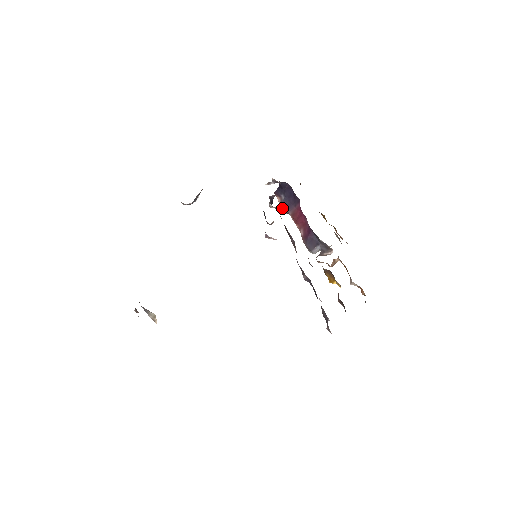
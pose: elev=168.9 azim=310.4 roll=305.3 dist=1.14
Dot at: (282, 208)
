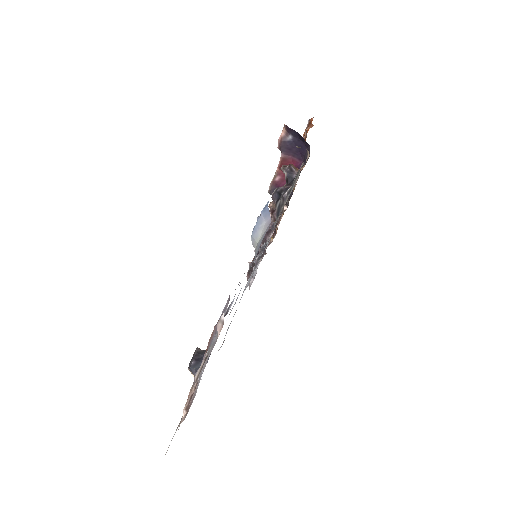
Dot at: (280, 143)
